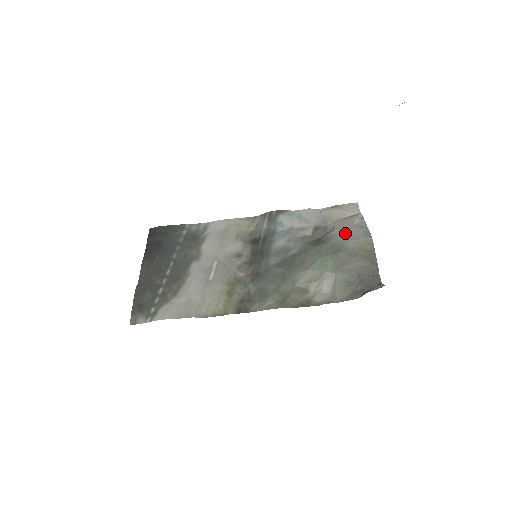
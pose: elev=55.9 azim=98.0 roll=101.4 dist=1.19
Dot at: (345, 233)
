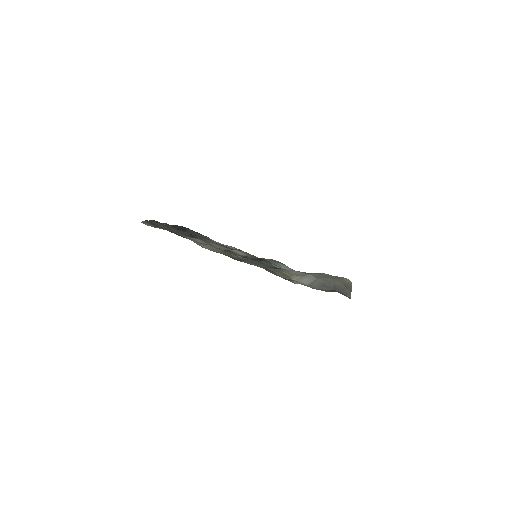
Dot at: occluded
